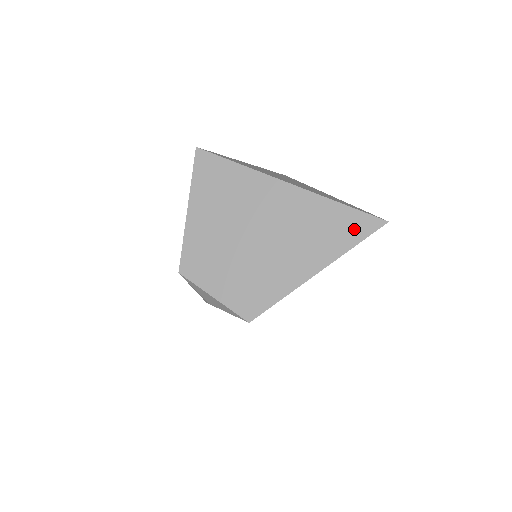
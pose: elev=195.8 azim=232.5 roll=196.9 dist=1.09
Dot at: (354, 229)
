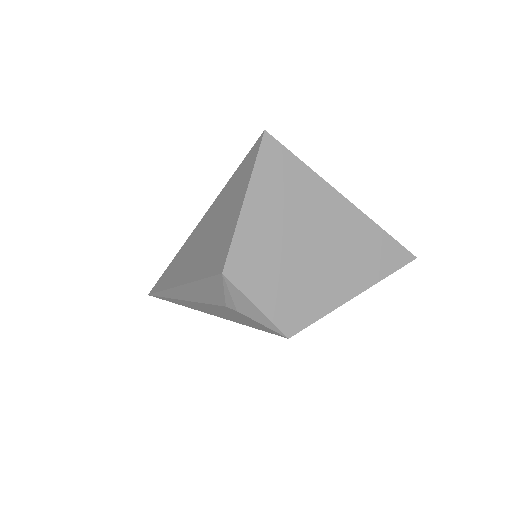
Dot at: (392, 259)
